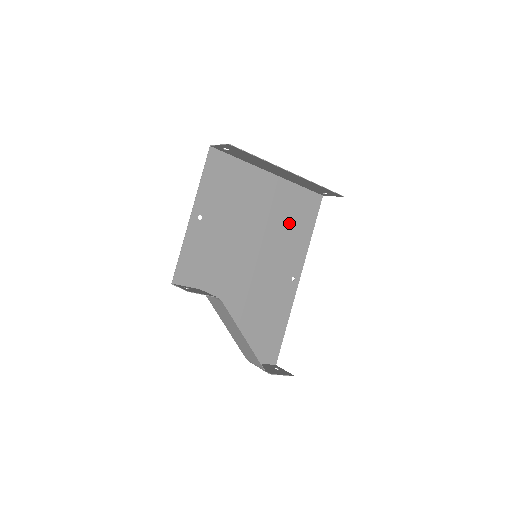
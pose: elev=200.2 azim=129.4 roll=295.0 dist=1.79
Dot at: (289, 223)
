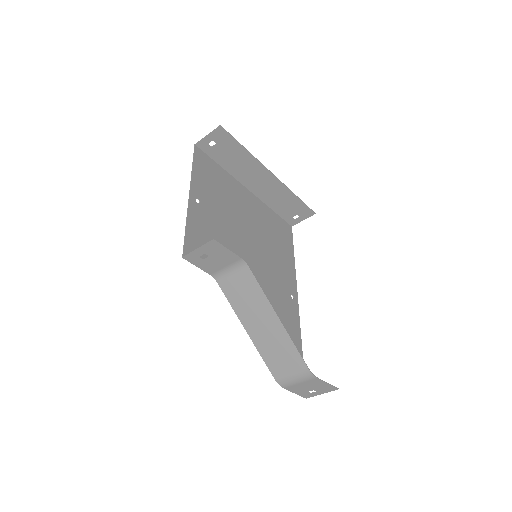
Dot at: (273, 240)
